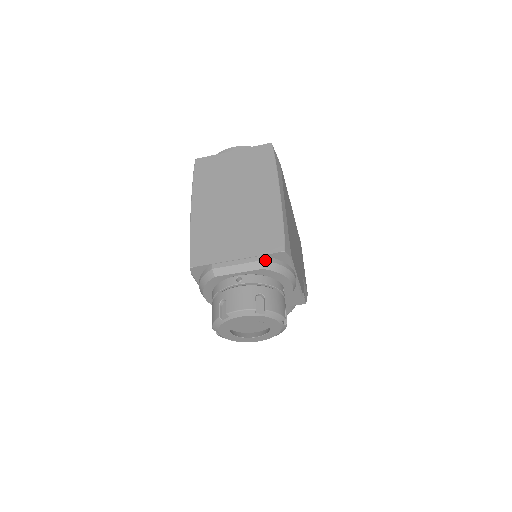
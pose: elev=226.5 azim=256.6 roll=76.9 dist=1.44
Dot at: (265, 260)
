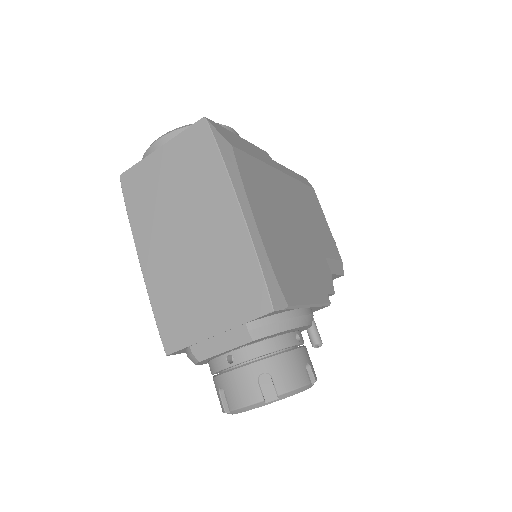
Dot at: (252, 328)
